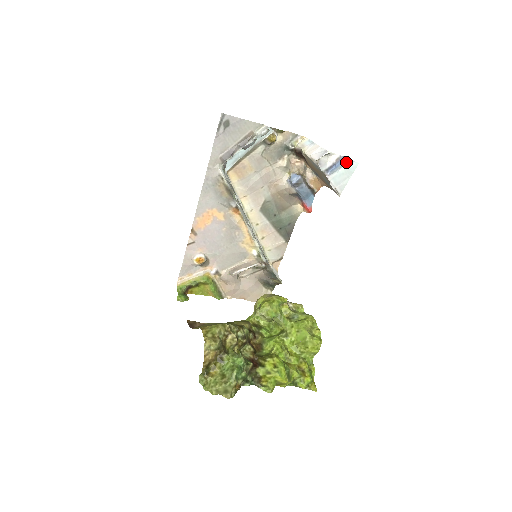
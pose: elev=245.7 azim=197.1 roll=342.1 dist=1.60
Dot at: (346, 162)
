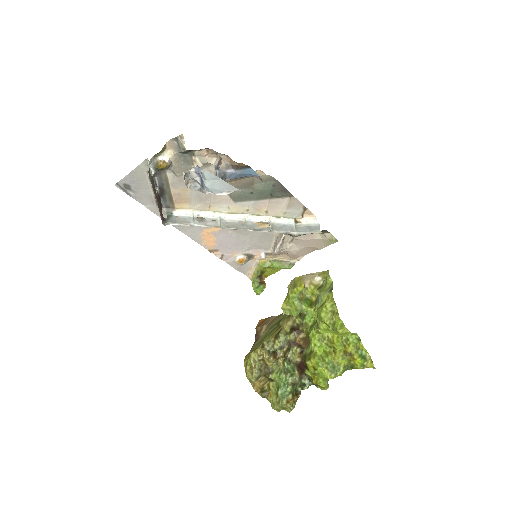
Dot at: (201, 174)
